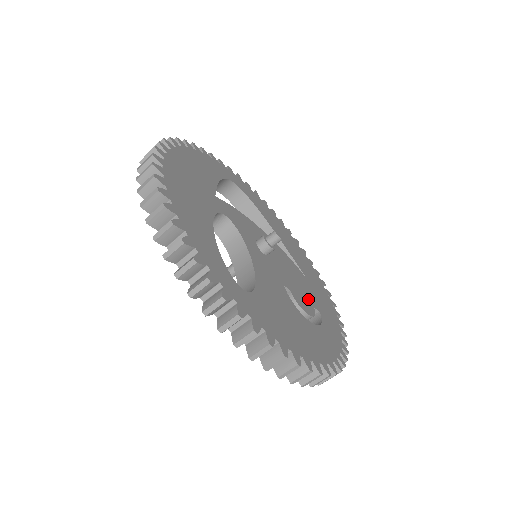
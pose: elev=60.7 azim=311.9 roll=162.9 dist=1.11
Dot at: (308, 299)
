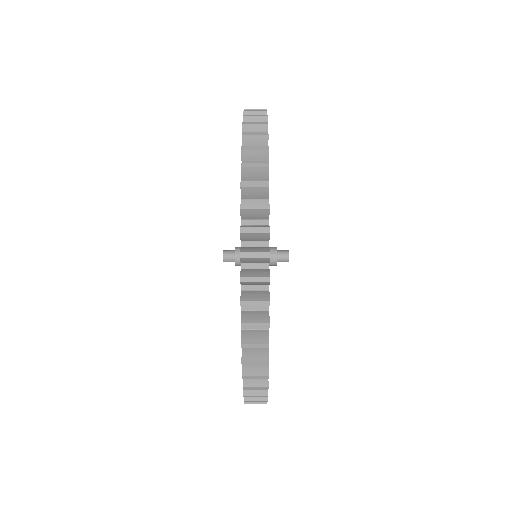
Dot at: occluded
